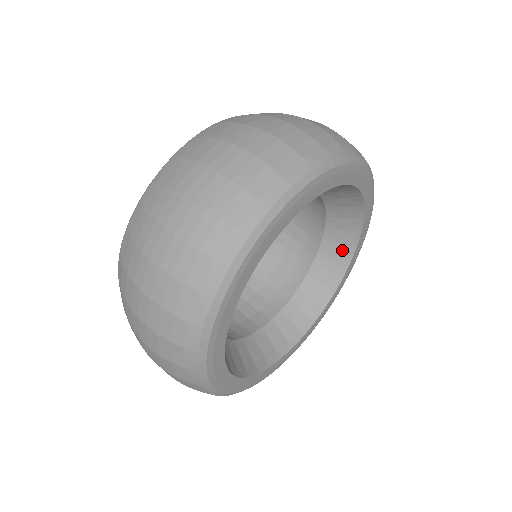
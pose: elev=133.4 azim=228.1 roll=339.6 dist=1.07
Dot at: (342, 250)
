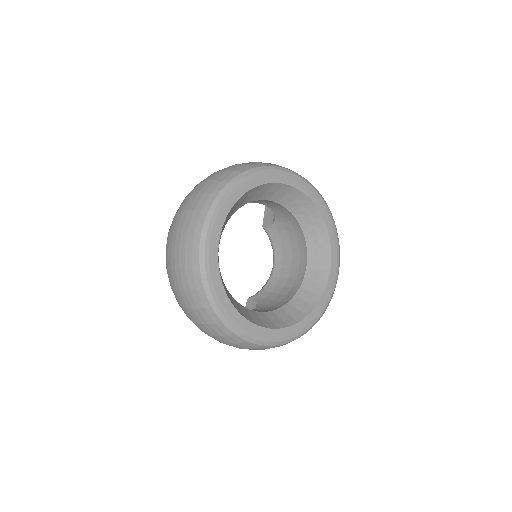
Dot at: (313, 218)
